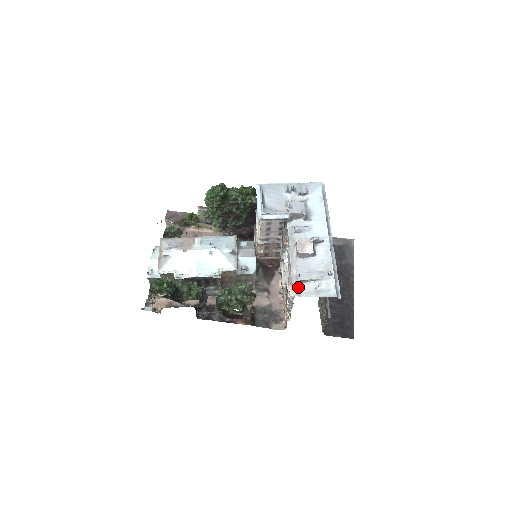
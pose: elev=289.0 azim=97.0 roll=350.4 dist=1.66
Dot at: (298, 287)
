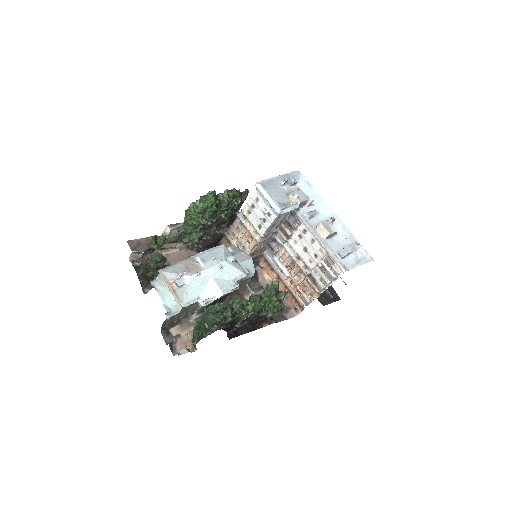
Dot at: (342, 263)
